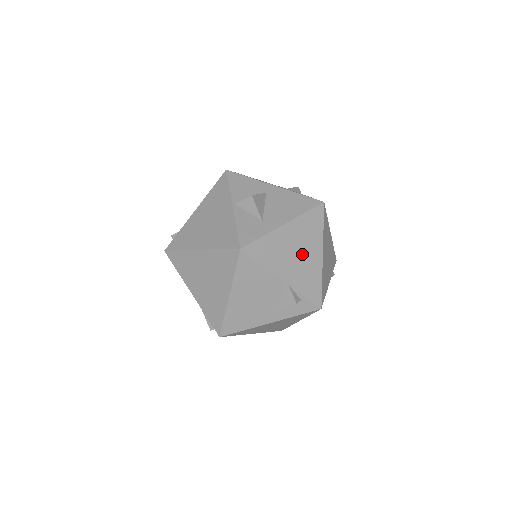
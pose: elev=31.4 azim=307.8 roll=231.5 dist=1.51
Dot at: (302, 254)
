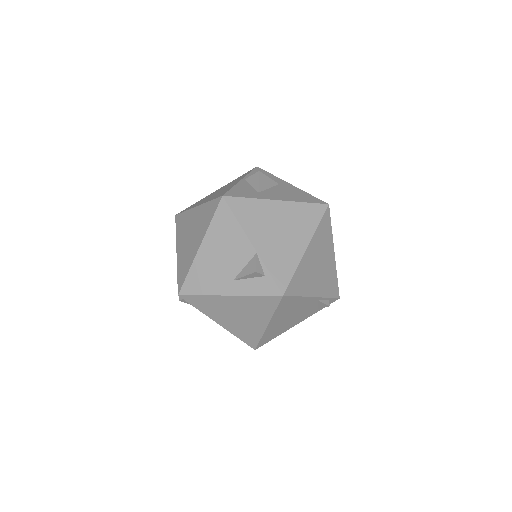
Dot at: (284, 234)
